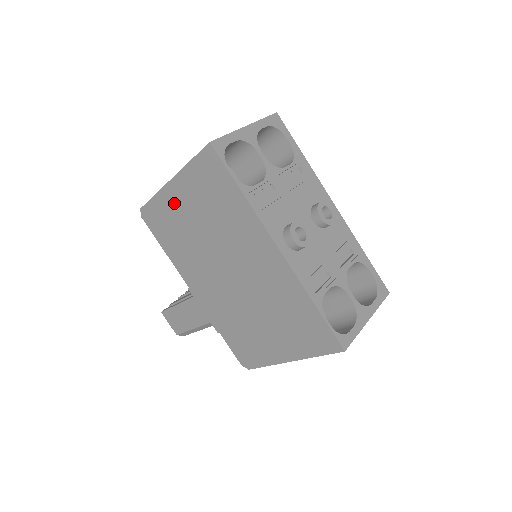
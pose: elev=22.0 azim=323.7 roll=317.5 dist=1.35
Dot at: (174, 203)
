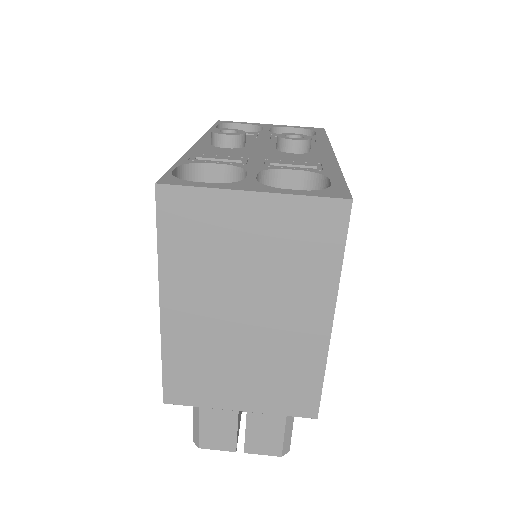
Dot at: occluded
